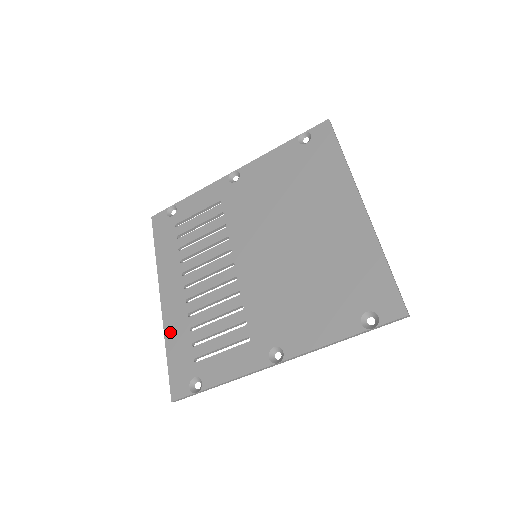
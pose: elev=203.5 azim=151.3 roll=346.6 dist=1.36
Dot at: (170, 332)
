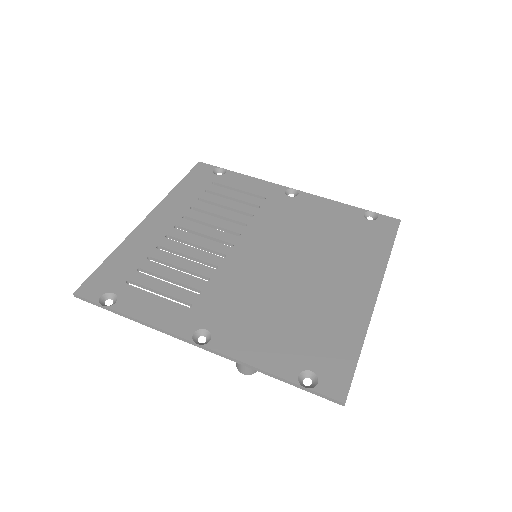
Dot at: (129, 245)
